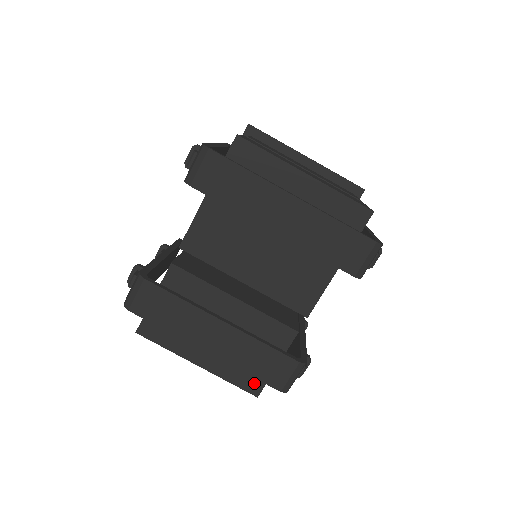
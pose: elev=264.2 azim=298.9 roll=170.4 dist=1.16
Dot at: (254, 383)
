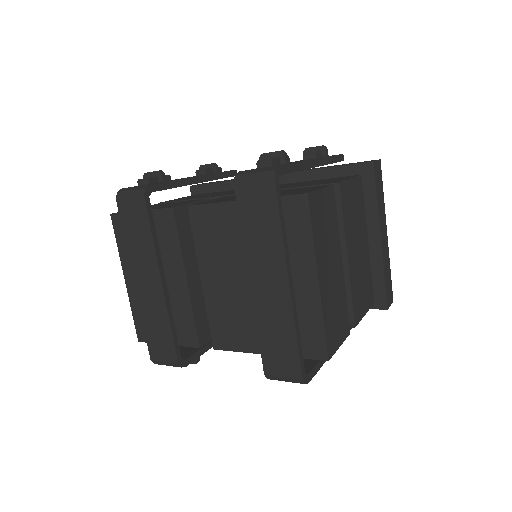
Dot at: occluded
